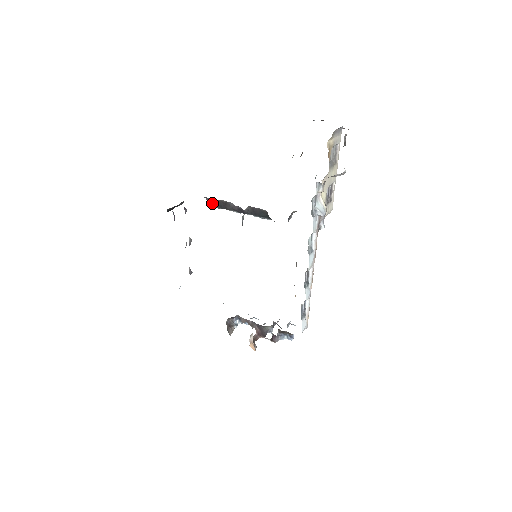
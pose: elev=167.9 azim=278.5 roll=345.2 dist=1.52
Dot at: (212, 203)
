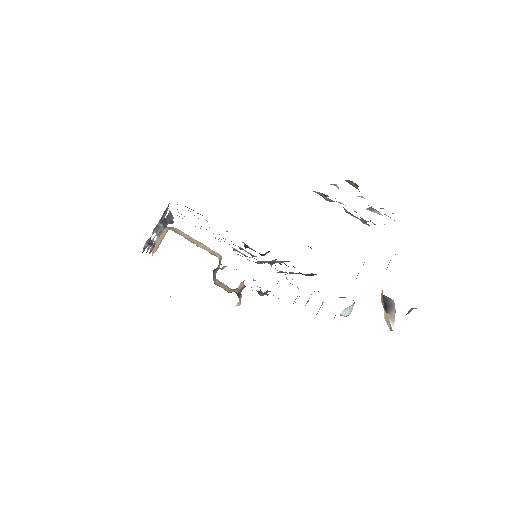
Dot at: occluded
